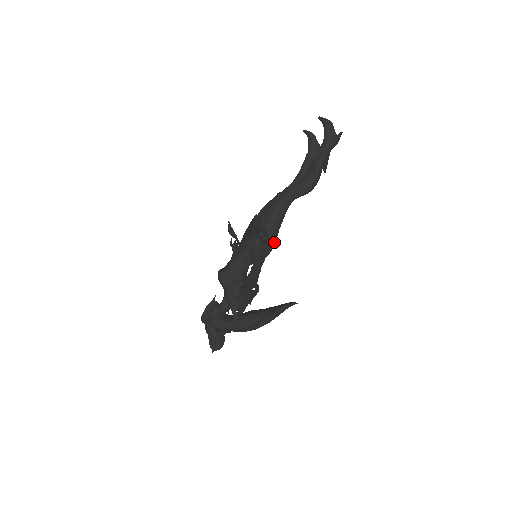
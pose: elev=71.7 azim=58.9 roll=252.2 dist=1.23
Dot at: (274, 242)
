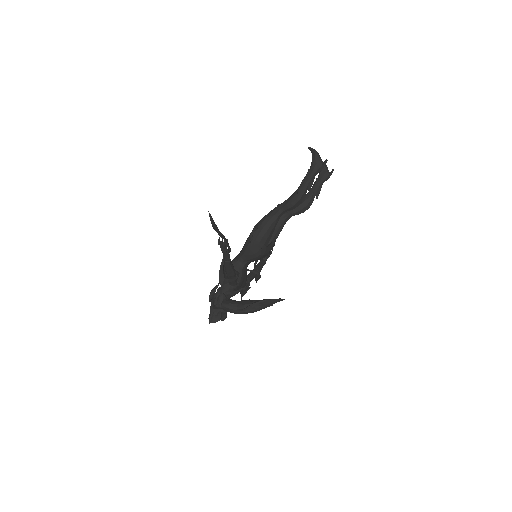
Dot at: (265, 245)
